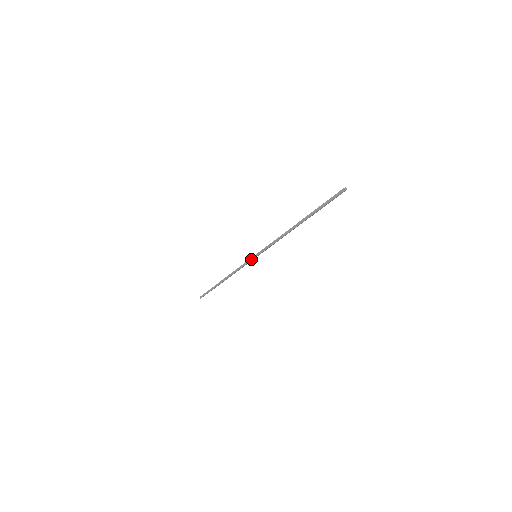
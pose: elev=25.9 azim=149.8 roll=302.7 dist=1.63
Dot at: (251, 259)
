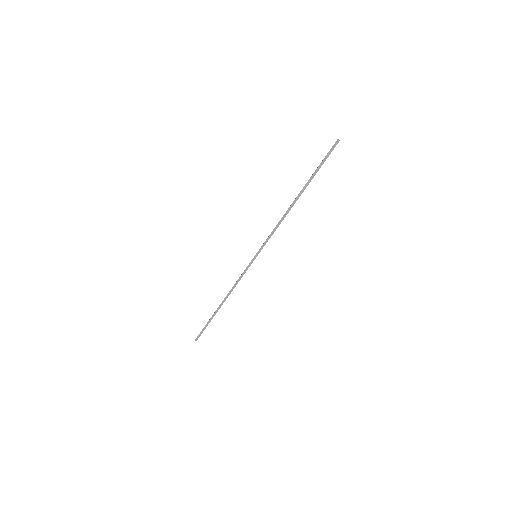
Dot at: (251, 261)
